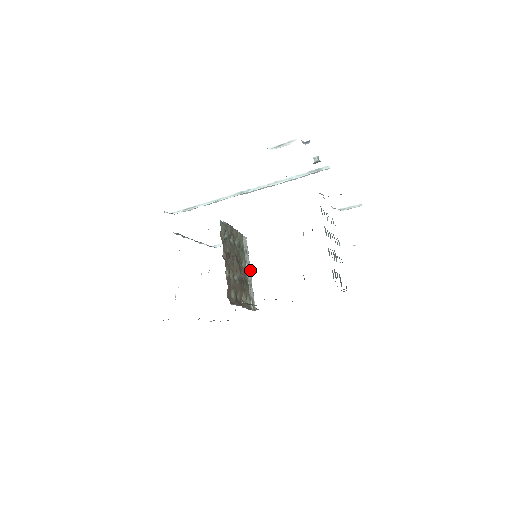
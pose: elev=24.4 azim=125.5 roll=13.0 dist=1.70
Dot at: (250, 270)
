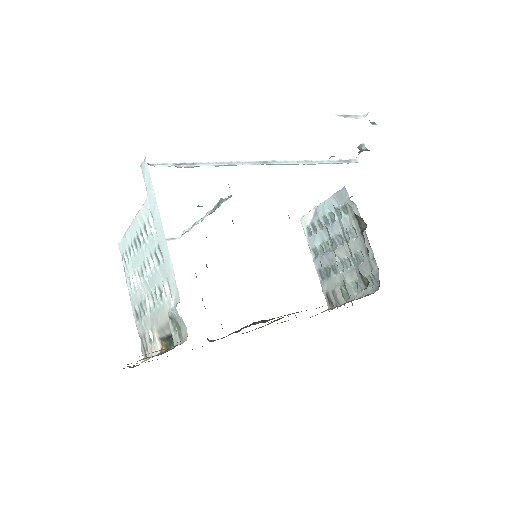
Dot at: occluded
